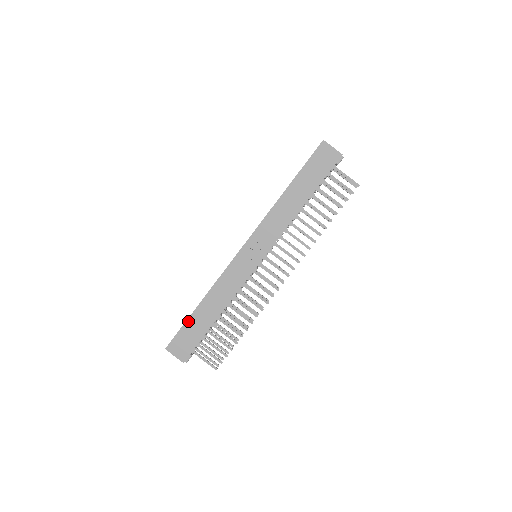
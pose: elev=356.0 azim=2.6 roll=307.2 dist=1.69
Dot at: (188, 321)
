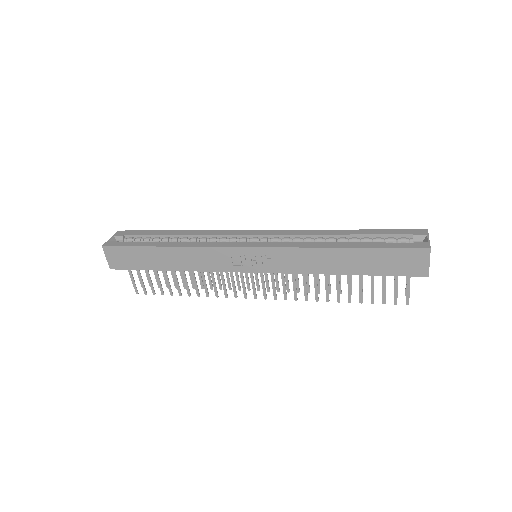
Dot at: (142, 248)
